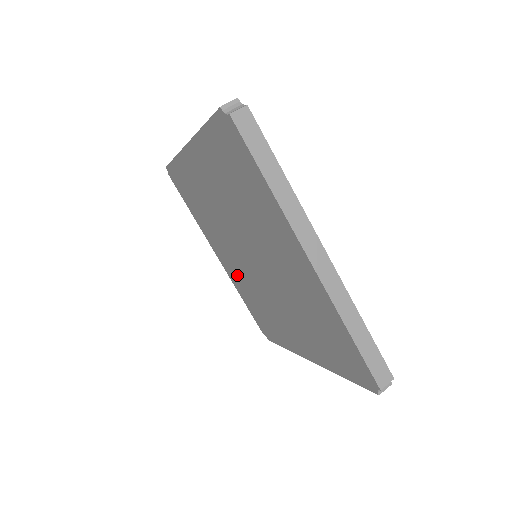
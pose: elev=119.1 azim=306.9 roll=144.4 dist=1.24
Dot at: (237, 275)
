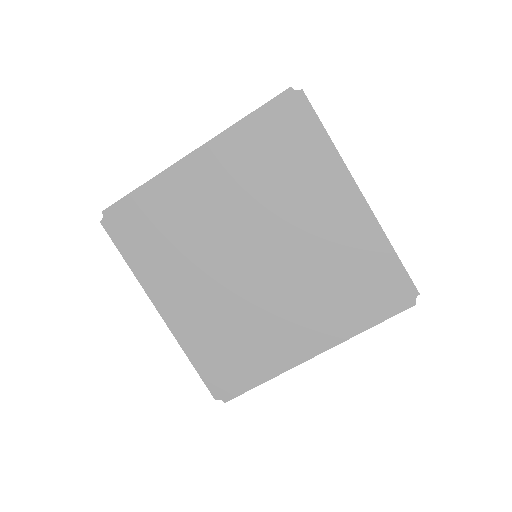
Dot at: (201, 314)
